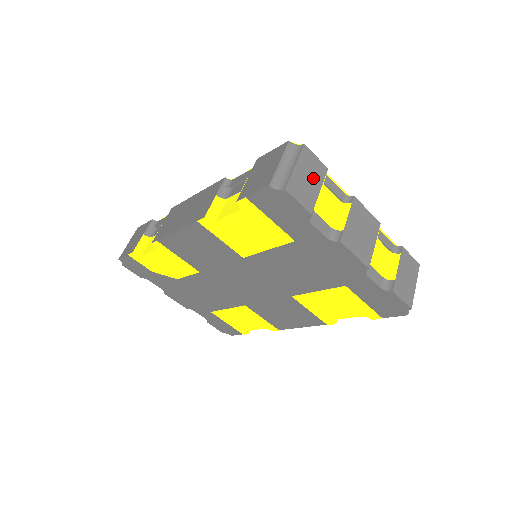
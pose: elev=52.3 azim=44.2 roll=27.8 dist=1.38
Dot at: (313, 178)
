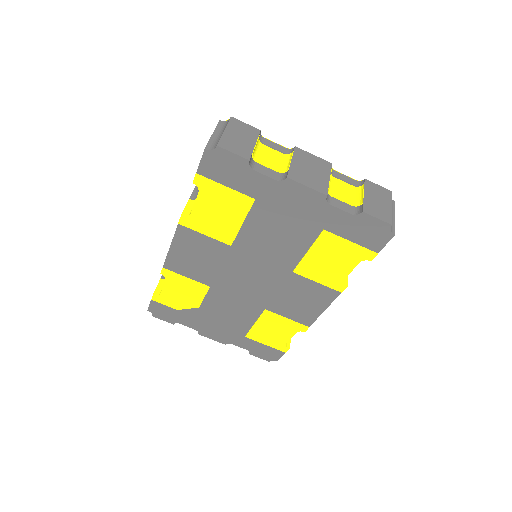
Dot at: (246, 137)
